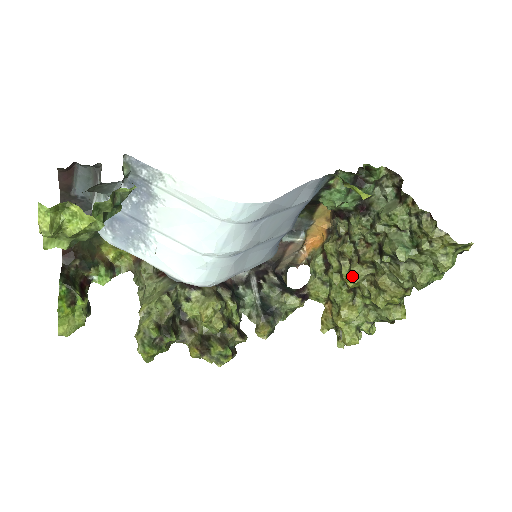
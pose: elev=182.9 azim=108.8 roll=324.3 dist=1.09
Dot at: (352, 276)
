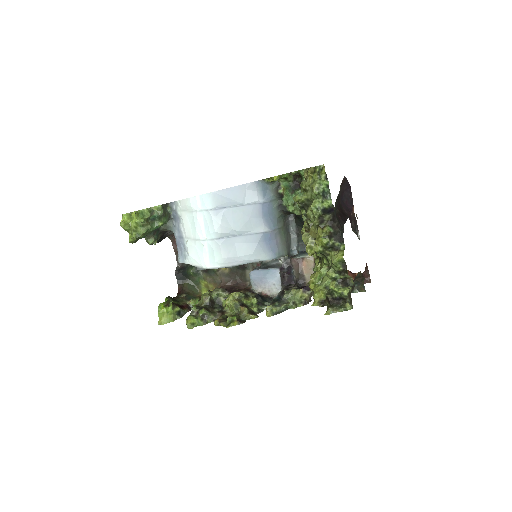
Dot at: (304, 242)
